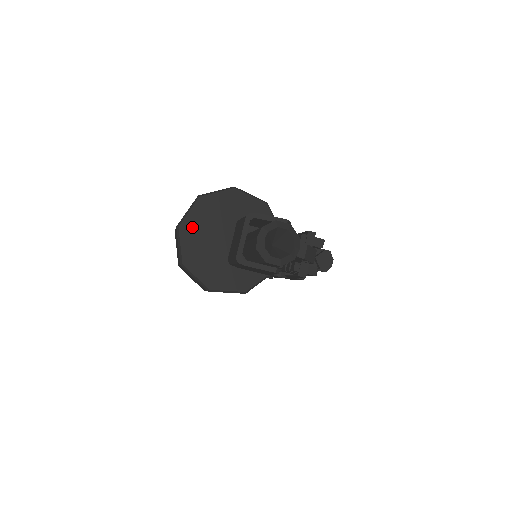
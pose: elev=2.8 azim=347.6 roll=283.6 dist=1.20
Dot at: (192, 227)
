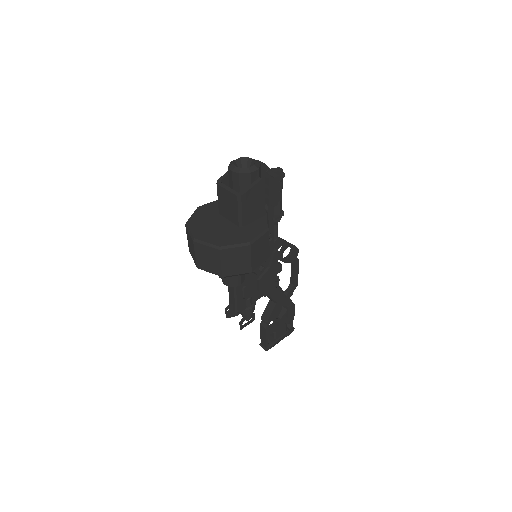
Dot at: (201, 233)
